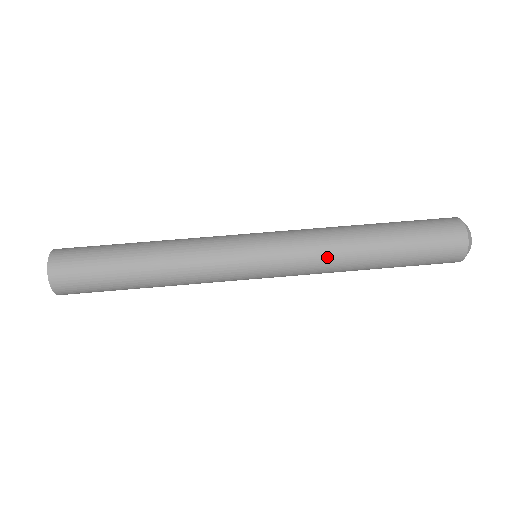
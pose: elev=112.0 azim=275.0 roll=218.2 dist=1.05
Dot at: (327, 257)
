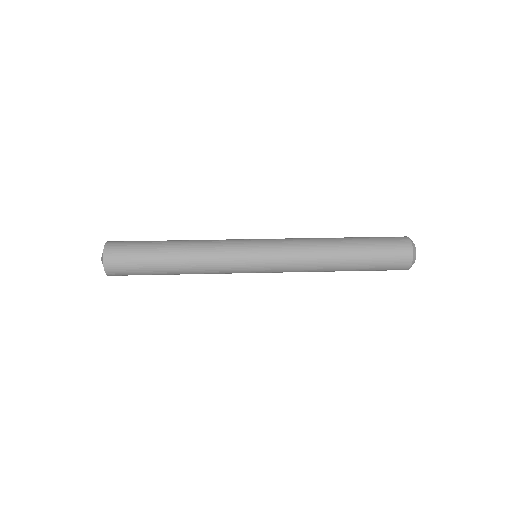
Dot at: (308, 257)
